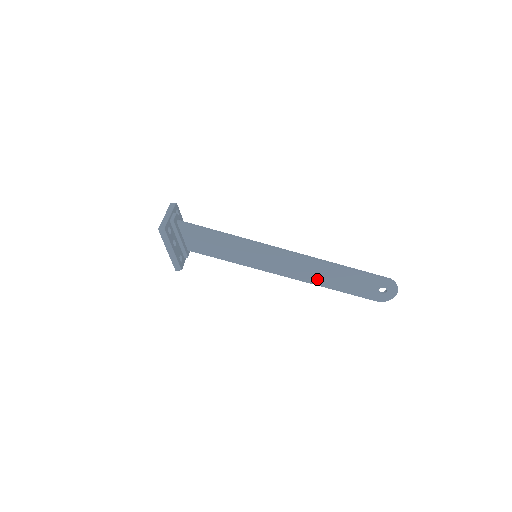
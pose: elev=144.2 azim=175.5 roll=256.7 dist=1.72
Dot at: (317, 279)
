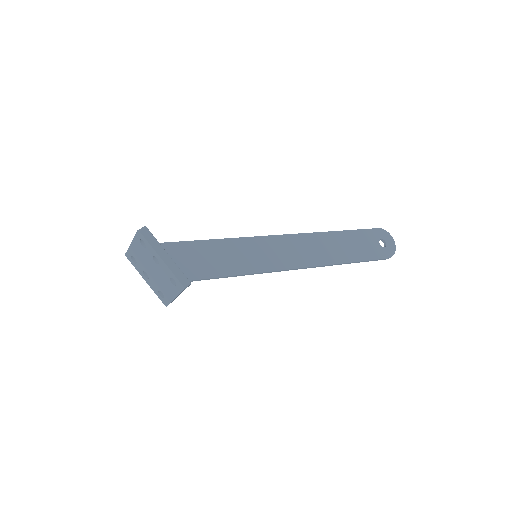
Dot at: (327, 257)
